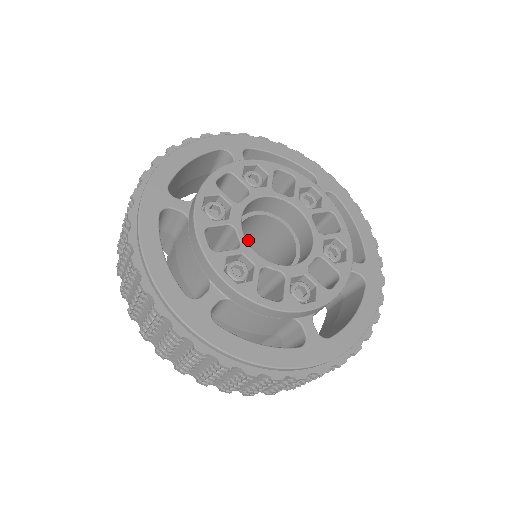
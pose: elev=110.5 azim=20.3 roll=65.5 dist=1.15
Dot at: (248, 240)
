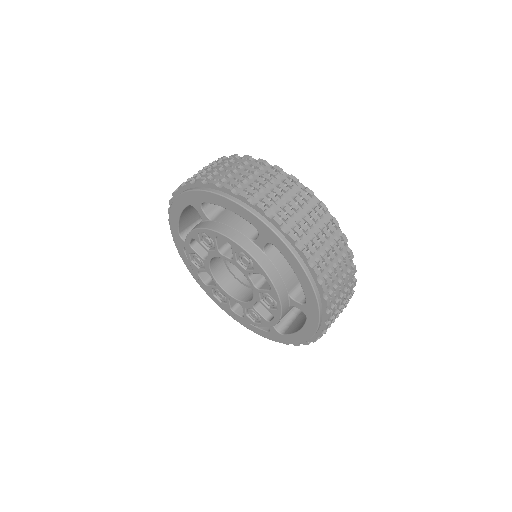
Dot at: (230, 263)
